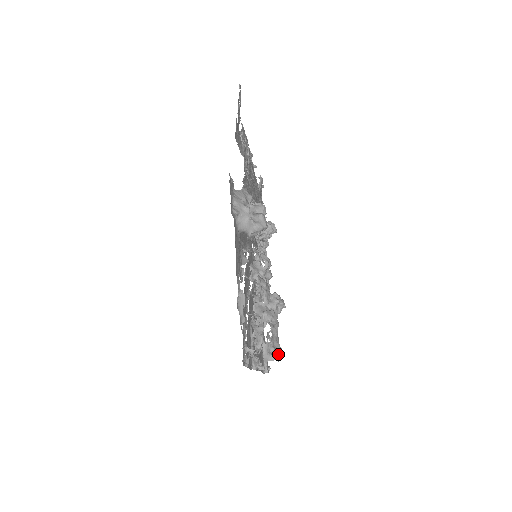
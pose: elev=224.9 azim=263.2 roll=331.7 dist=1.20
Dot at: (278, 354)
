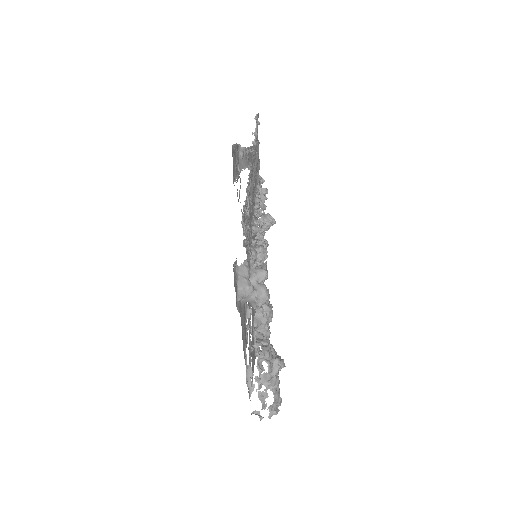
Dot at: (279, 405)
